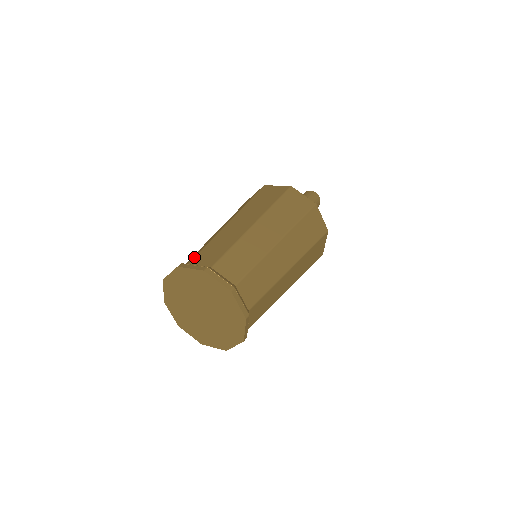
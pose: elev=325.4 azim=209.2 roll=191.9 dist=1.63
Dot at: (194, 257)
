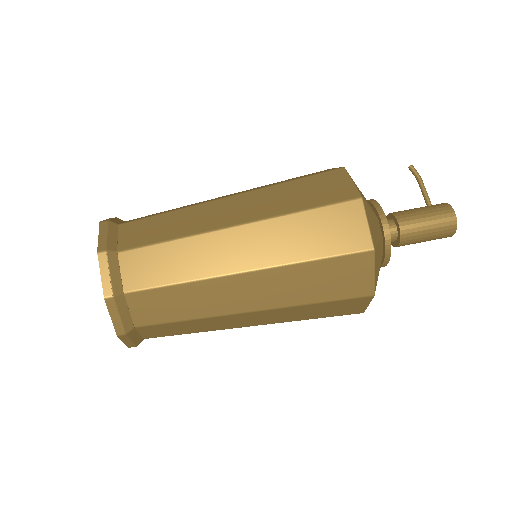
Dot at: (134, 220)
